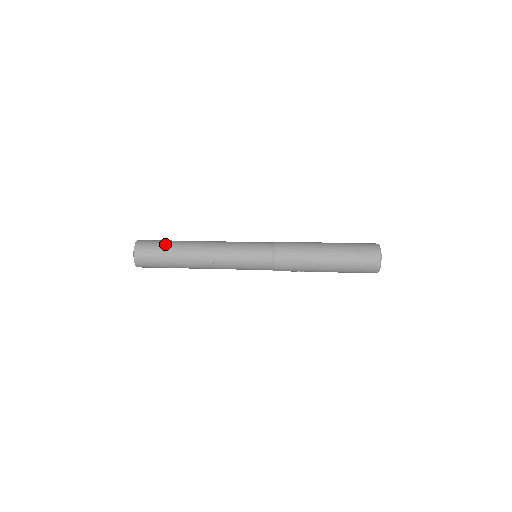
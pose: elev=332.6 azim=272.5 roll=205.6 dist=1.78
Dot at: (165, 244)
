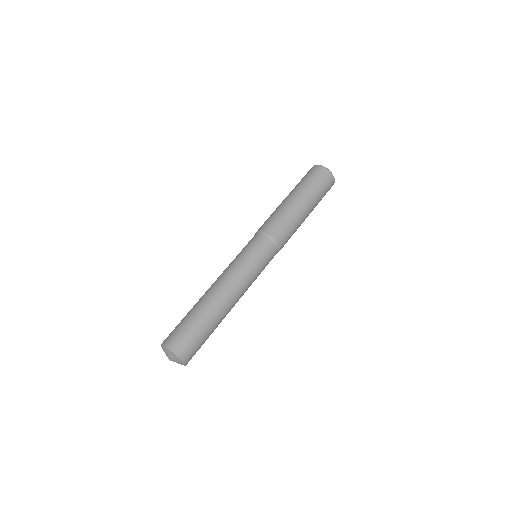
Dot at: (187, 318)
